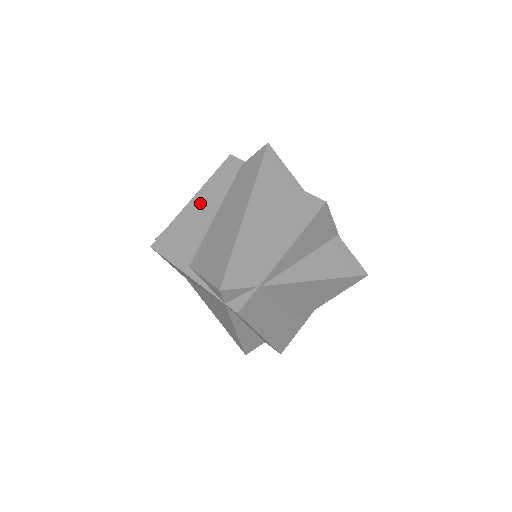
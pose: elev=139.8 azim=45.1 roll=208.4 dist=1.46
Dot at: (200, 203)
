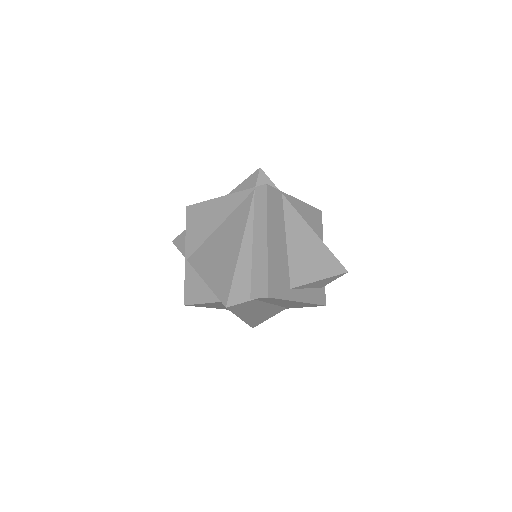
Dot at: occluded
